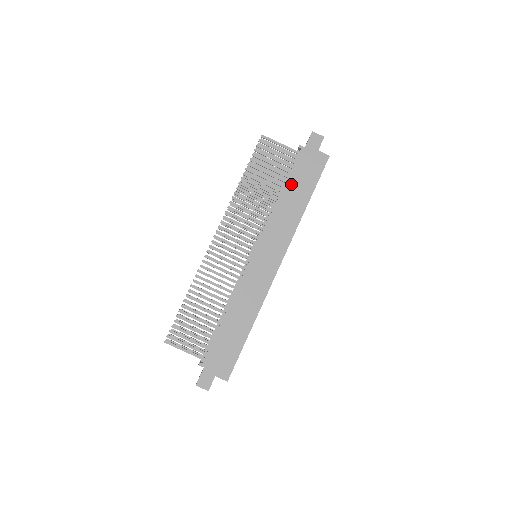
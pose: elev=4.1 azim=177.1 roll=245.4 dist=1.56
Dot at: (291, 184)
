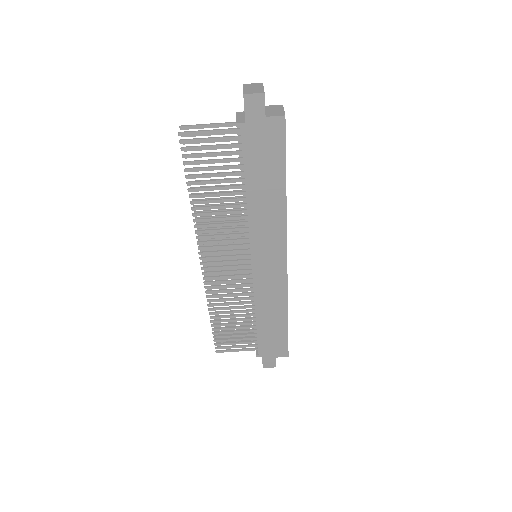
Dot at: (253, 177)
